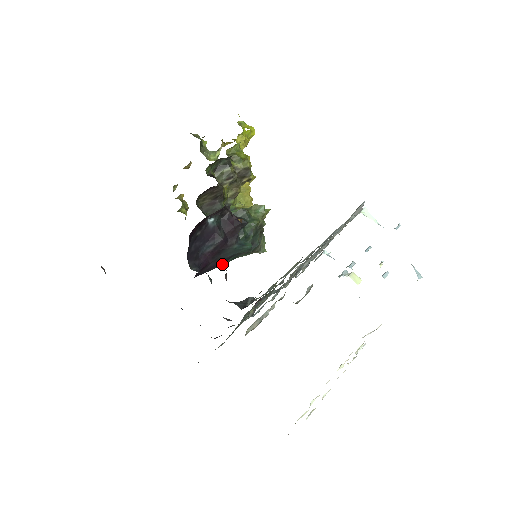
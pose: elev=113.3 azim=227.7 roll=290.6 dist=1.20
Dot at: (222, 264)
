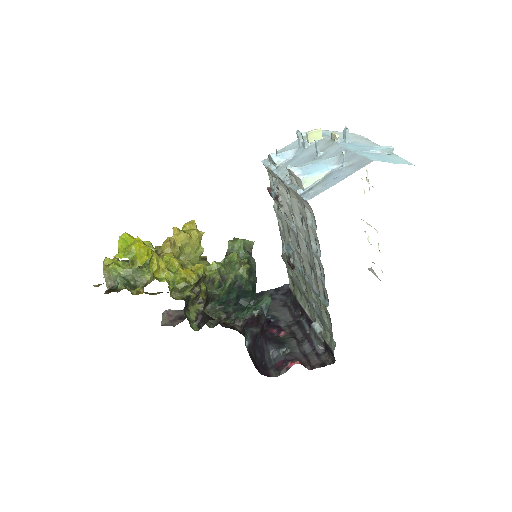
Dot at: occluded
